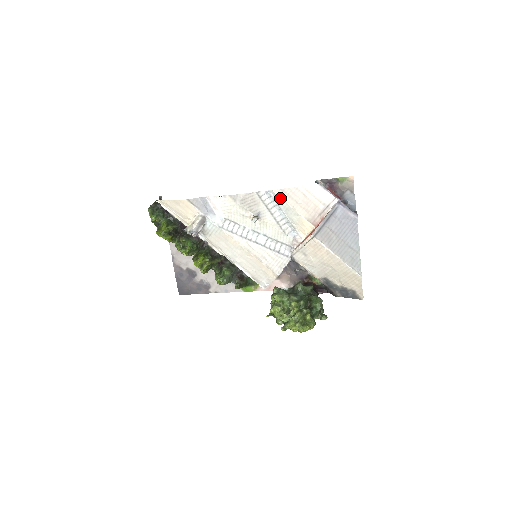
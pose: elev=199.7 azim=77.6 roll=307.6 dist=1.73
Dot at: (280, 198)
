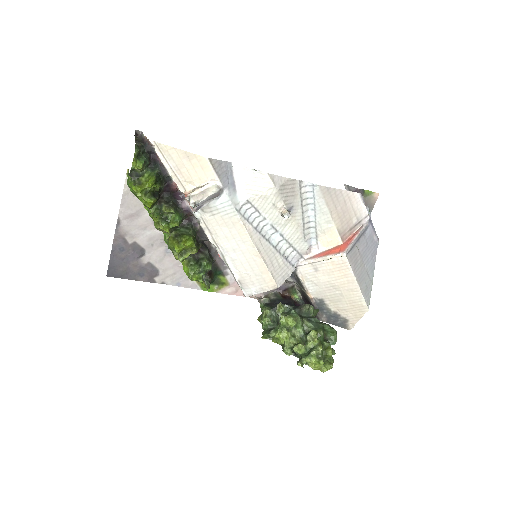
Dot at: (323, 197)
